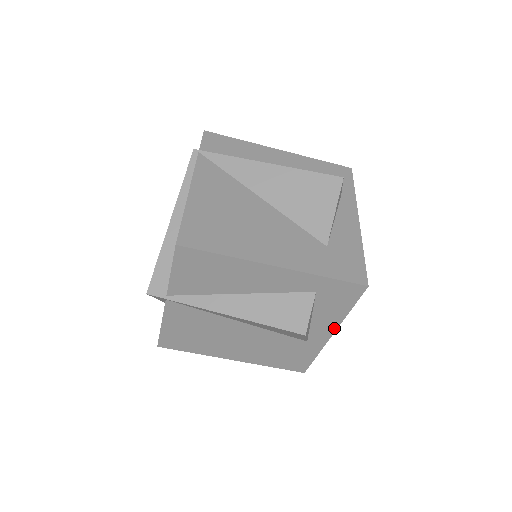
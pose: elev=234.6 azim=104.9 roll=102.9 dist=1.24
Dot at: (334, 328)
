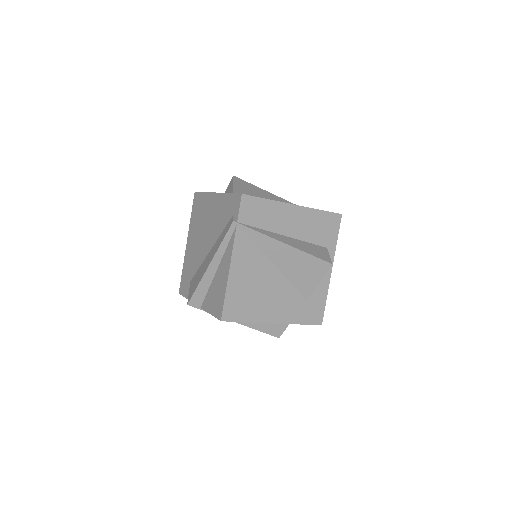
Dot at: occluded
